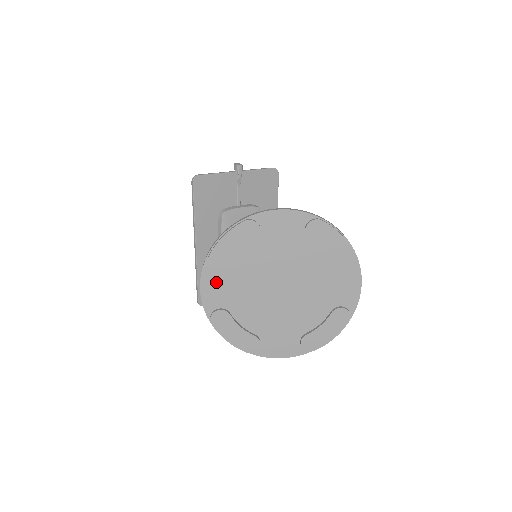
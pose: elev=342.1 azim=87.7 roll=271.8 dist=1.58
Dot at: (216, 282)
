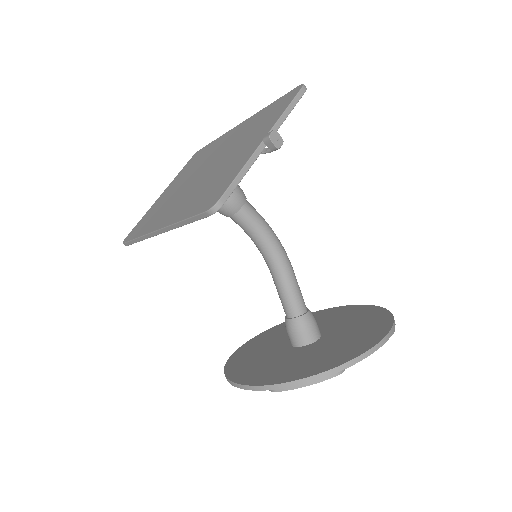
Dot at: occluded
